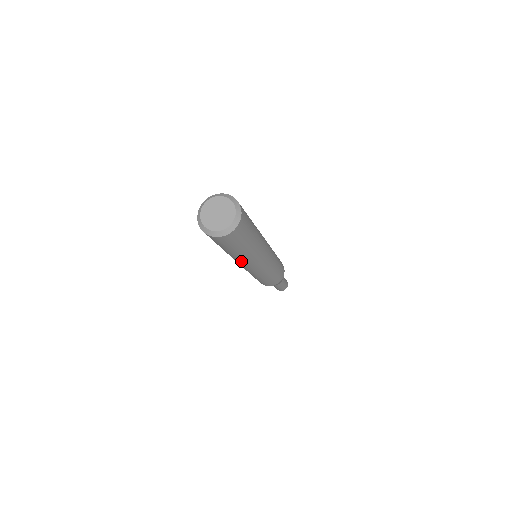
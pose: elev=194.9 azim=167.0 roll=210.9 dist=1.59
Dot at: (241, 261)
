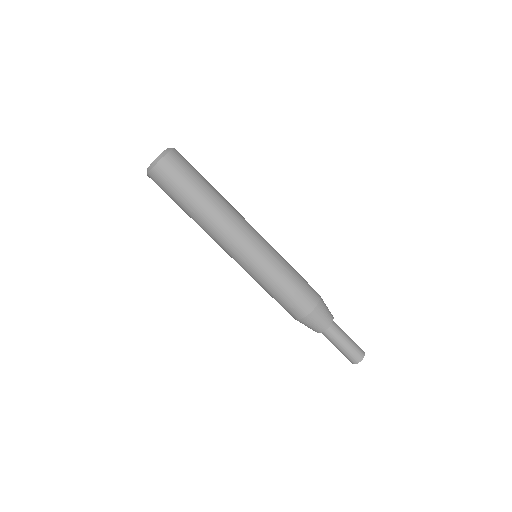
Dot at: (223, 222)
